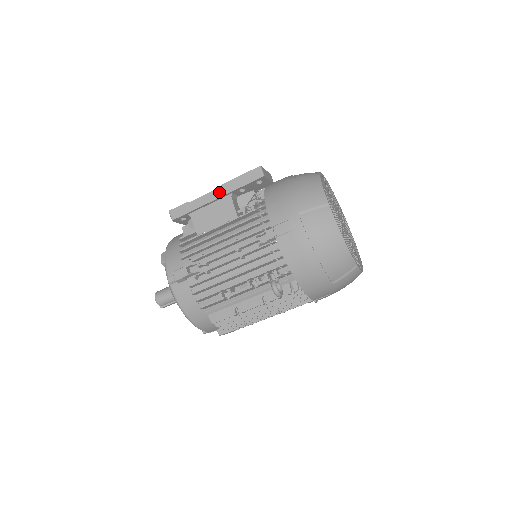
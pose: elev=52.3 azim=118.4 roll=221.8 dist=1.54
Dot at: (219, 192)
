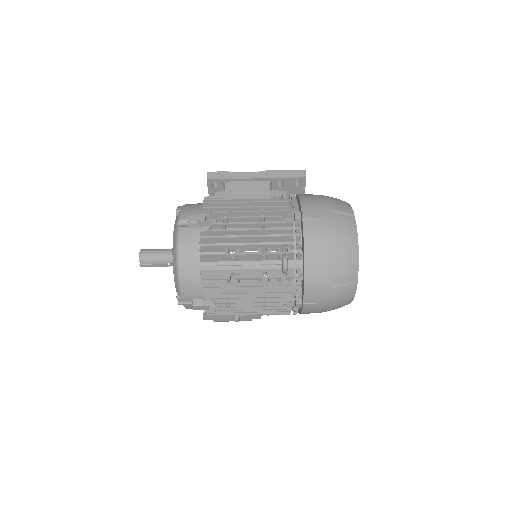
Dot at: (261, 174)
